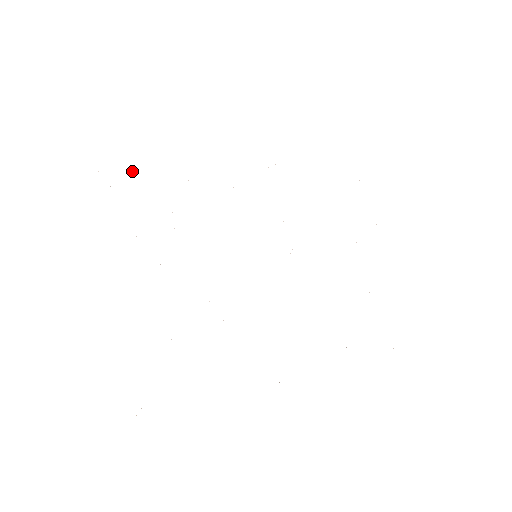
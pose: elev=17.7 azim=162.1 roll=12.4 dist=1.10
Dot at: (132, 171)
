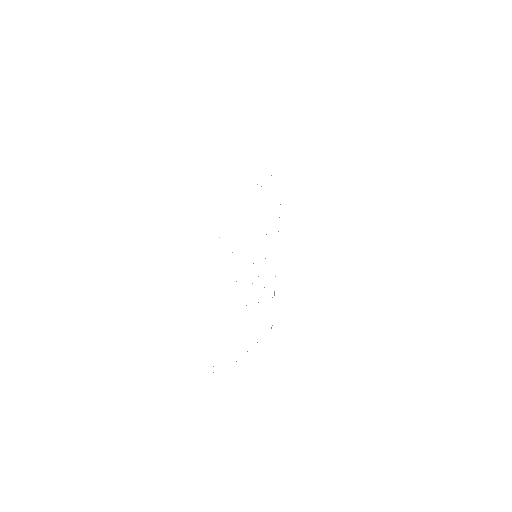
Dot at: occluded
